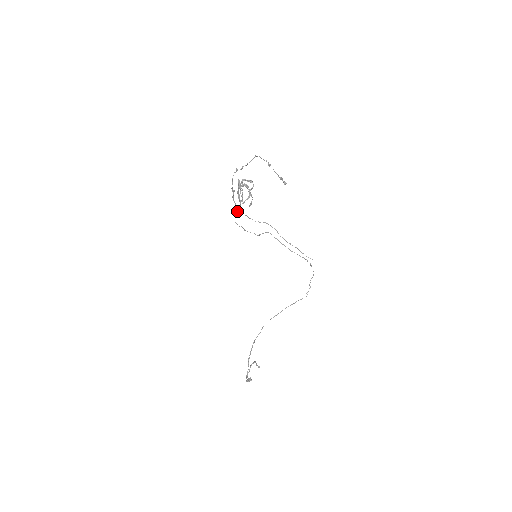
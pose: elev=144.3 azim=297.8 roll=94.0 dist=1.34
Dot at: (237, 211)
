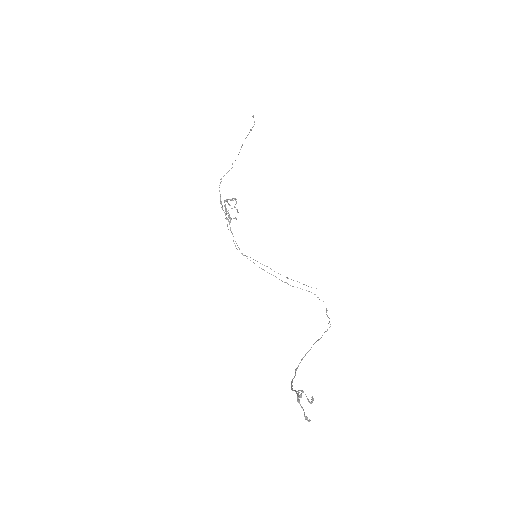
Dot at: (228, 220)
